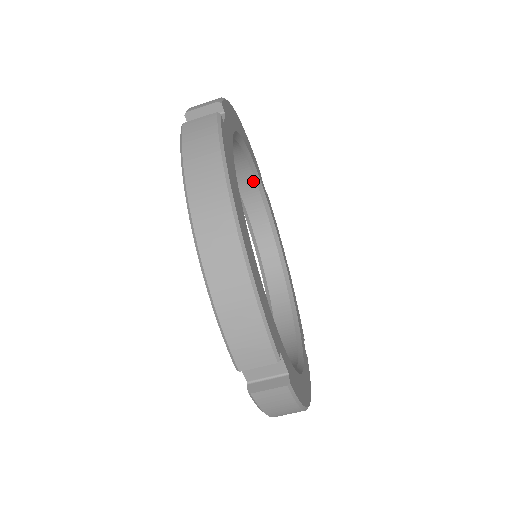
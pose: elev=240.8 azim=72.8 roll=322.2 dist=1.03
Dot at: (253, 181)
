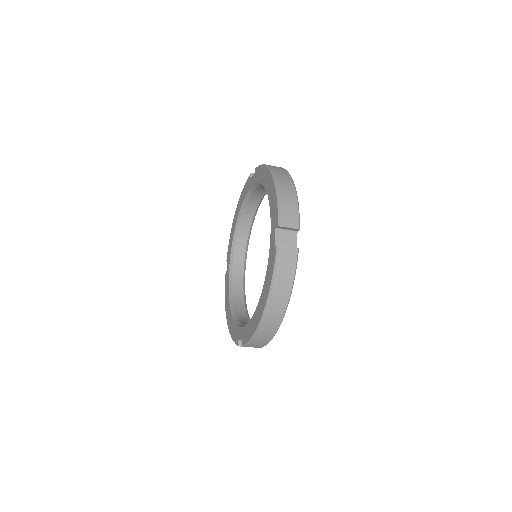
Dot at: occluded
